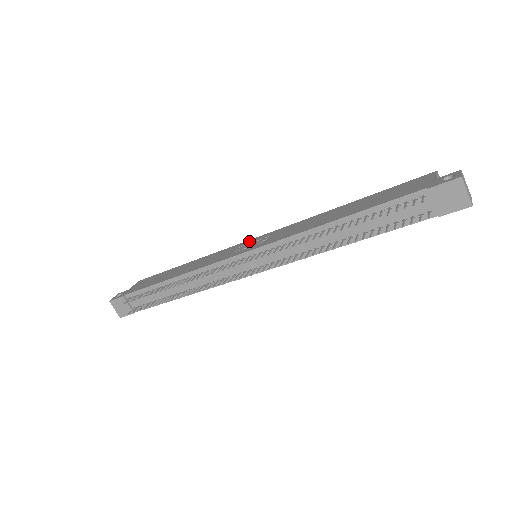
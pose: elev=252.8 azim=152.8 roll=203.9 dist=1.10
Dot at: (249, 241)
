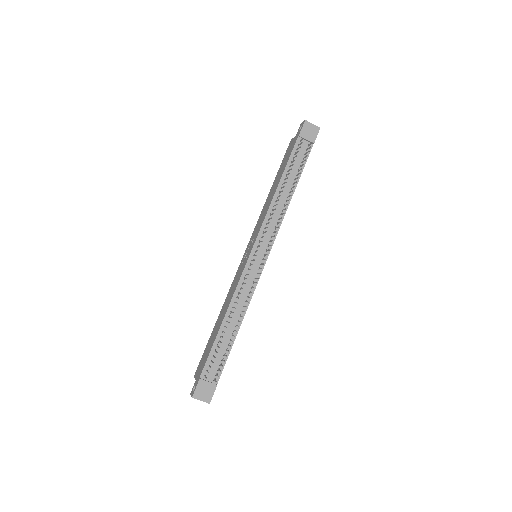
Dot at: (243, 258)
